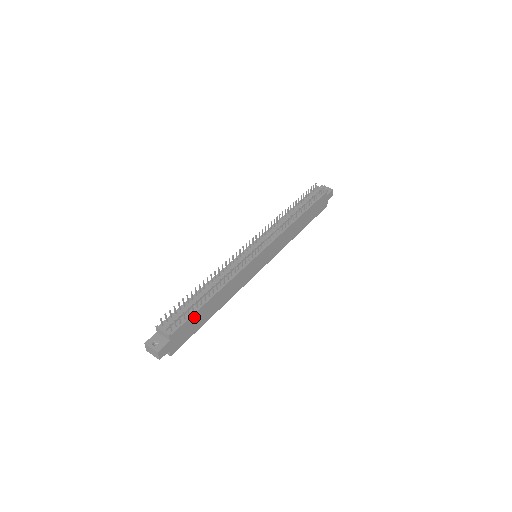
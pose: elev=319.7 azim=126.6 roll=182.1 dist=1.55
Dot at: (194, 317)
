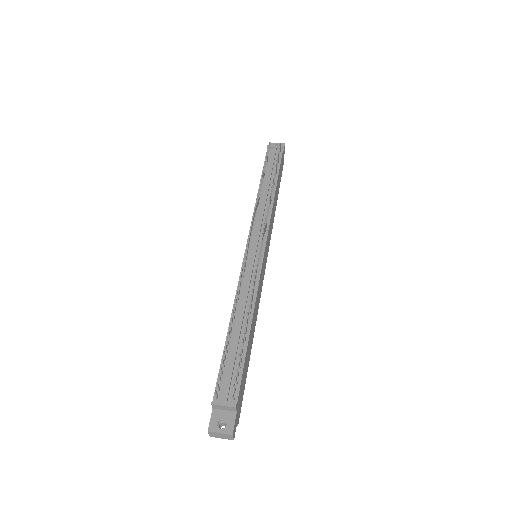
Dot at: (244, 367)
